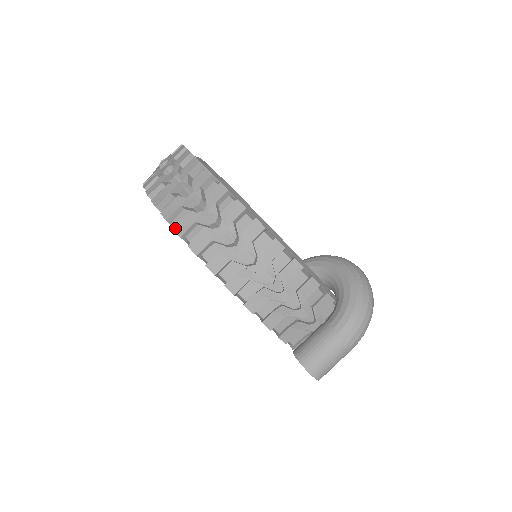
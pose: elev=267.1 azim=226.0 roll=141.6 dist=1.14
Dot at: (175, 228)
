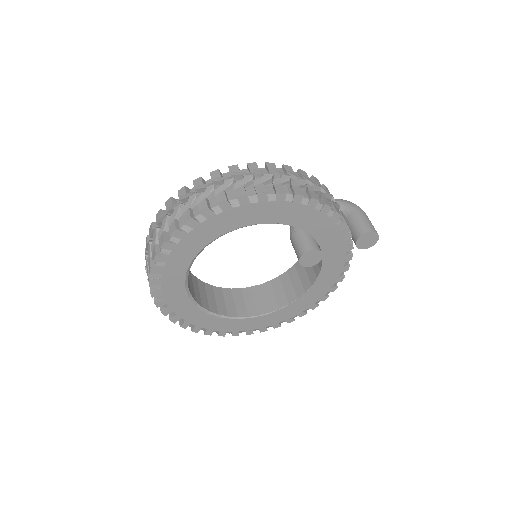
Dot at: (277, 191)
